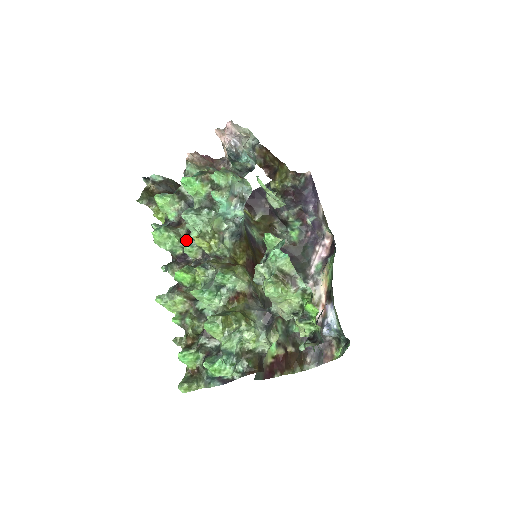
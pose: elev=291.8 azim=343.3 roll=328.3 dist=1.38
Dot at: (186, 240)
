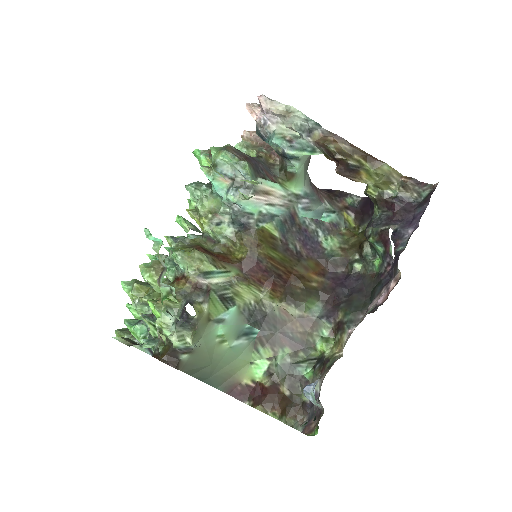
Dot at: occluded
